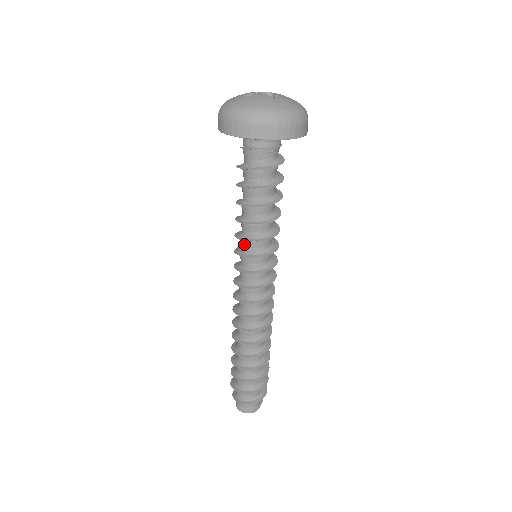
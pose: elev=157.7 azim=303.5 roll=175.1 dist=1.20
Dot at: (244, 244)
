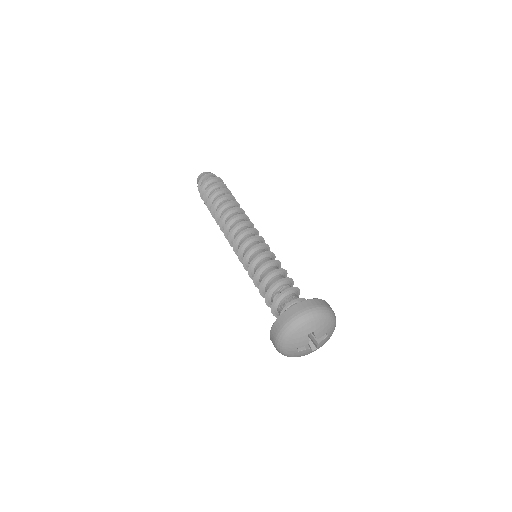
Dot at: occluded
